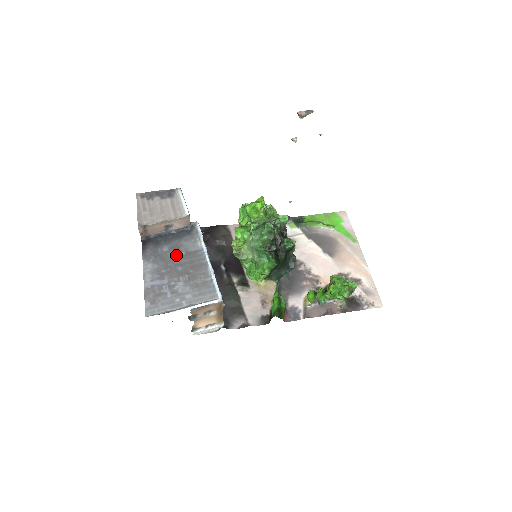
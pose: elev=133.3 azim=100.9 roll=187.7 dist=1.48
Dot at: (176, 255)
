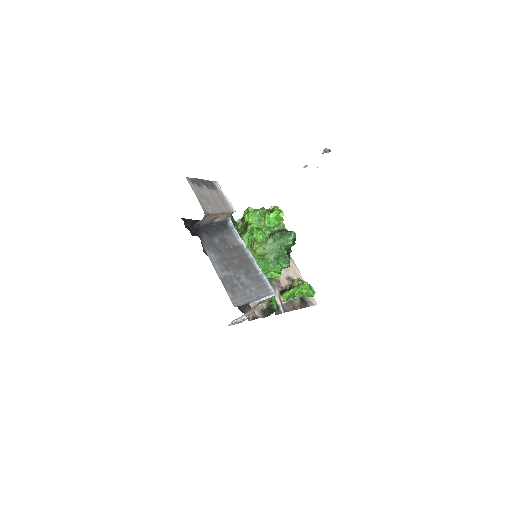
Dot at: (227, 248)
